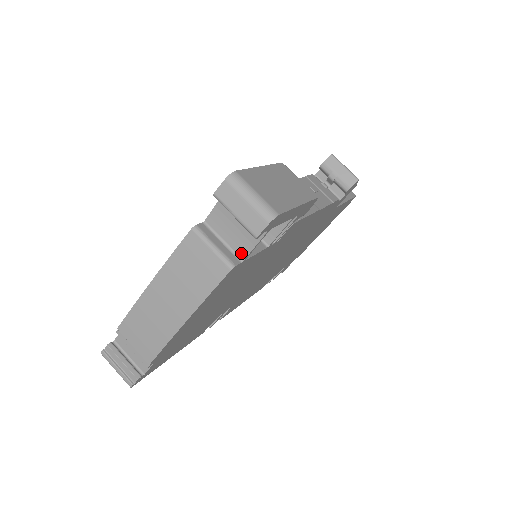
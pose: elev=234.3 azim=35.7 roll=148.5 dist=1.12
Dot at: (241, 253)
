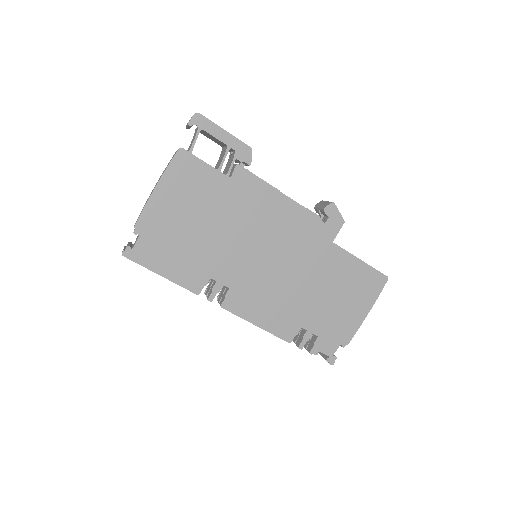
Dot at: (190, 149)
